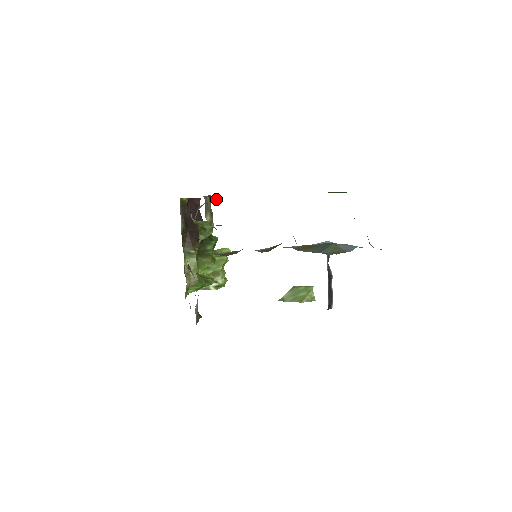
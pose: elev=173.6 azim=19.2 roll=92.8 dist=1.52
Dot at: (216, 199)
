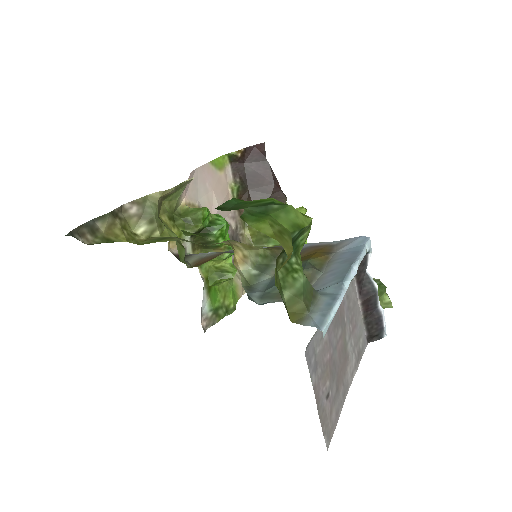
Dot at: (171, 192)
